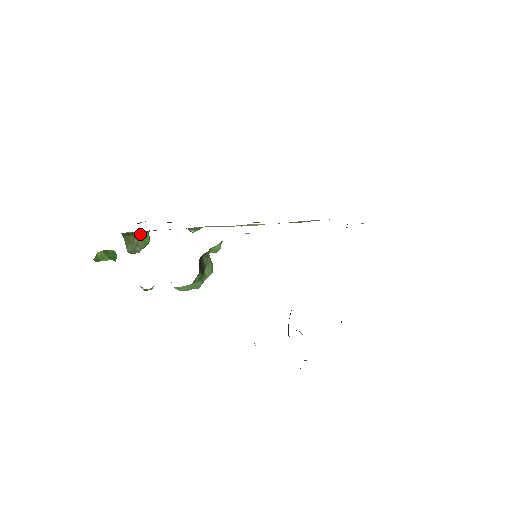
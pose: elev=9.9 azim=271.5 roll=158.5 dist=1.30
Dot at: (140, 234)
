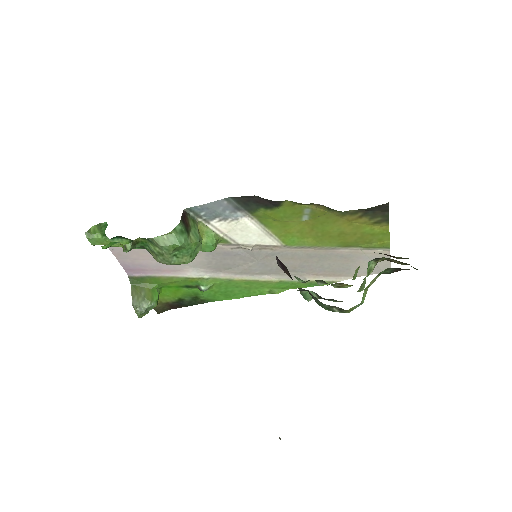
Dot at: (149, 287)
